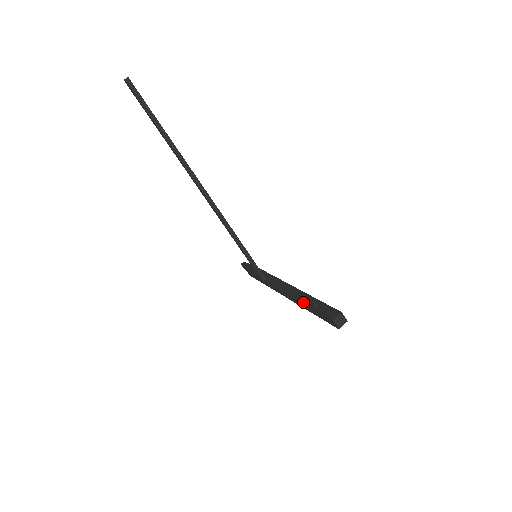
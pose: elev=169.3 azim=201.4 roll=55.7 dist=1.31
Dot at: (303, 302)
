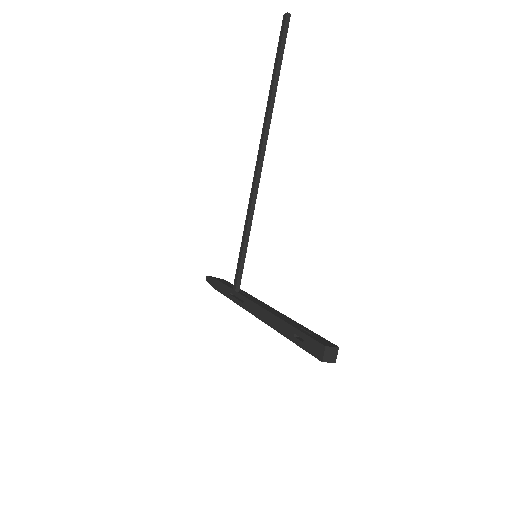
Dot at: (285, 320)
